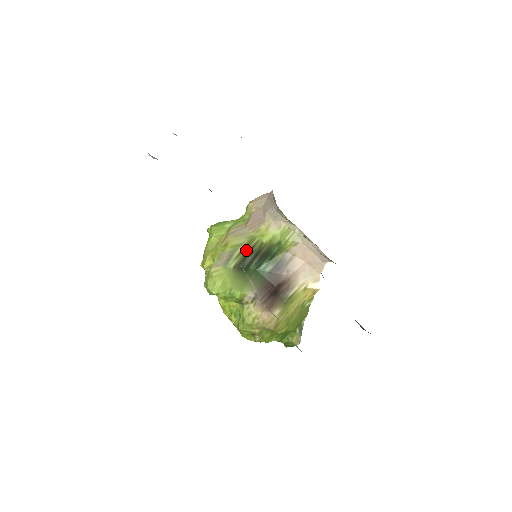
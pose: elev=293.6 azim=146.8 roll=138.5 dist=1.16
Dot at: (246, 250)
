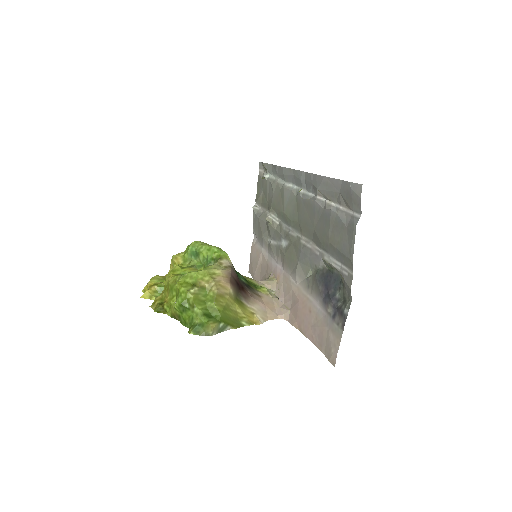
Dot at: occluded
